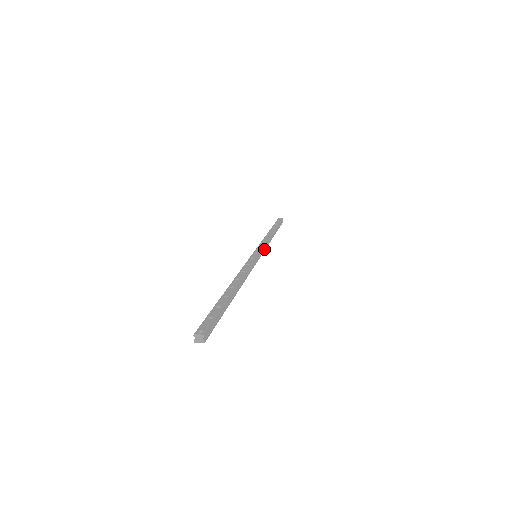
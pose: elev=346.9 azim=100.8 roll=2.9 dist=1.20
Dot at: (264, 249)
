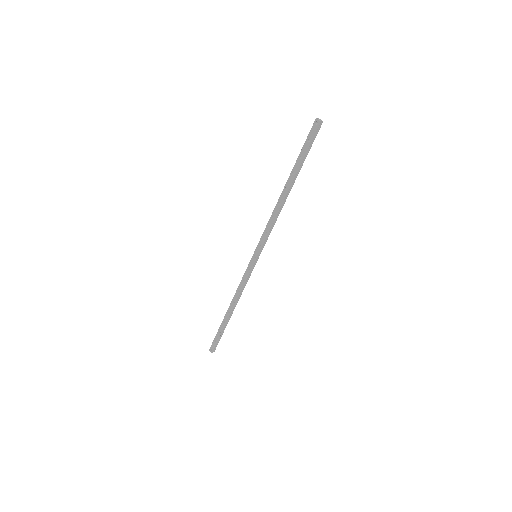
Dot at: (267, 239)
